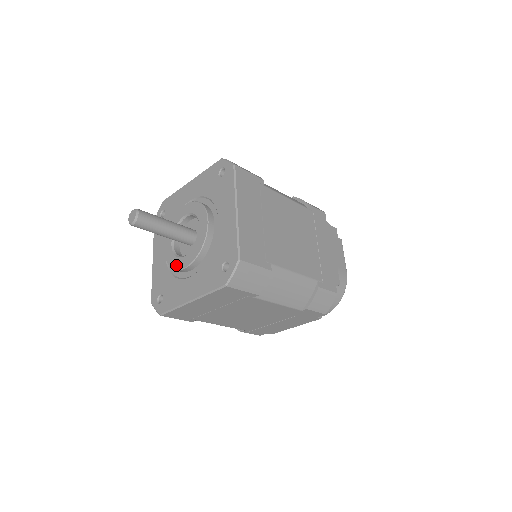
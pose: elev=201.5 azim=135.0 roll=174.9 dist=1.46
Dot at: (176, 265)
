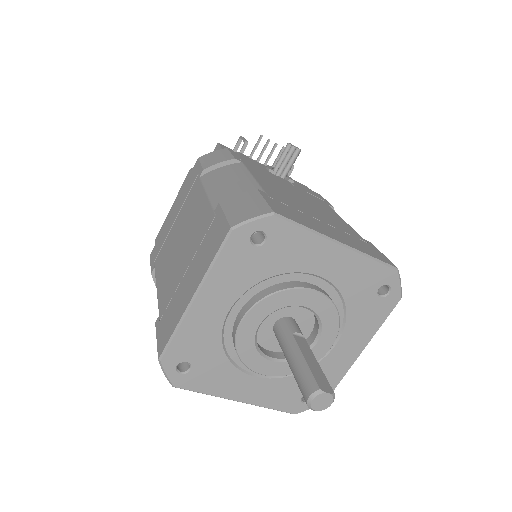
Dot at: (251, 362)
